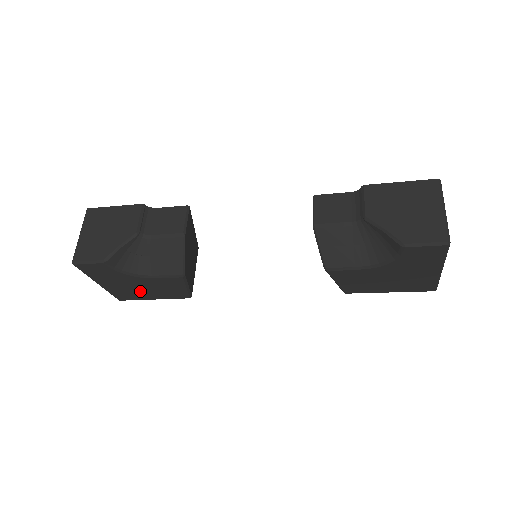
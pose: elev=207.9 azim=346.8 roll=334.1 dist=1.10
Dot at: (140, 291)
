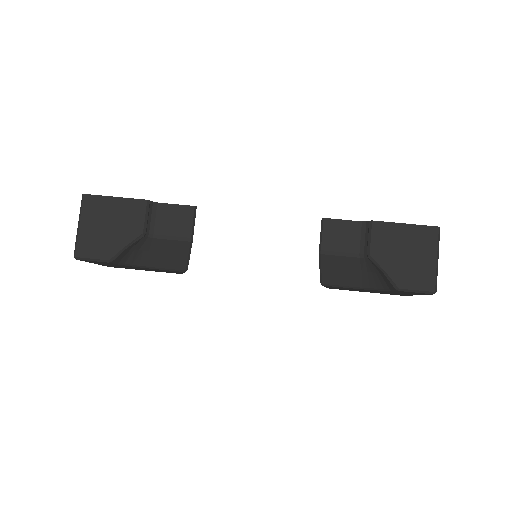
Dot at: (135, 268)
